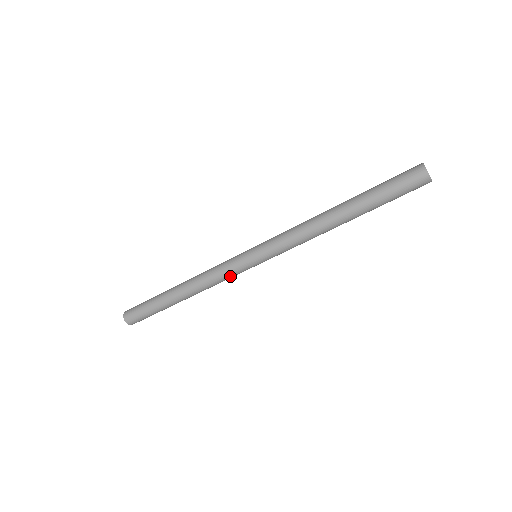
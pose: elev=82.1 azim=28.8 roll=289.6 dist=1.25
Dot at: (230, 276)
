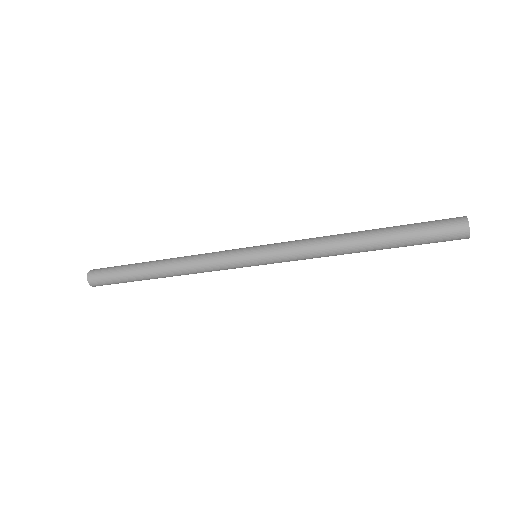
Dot at: (224, 269)
